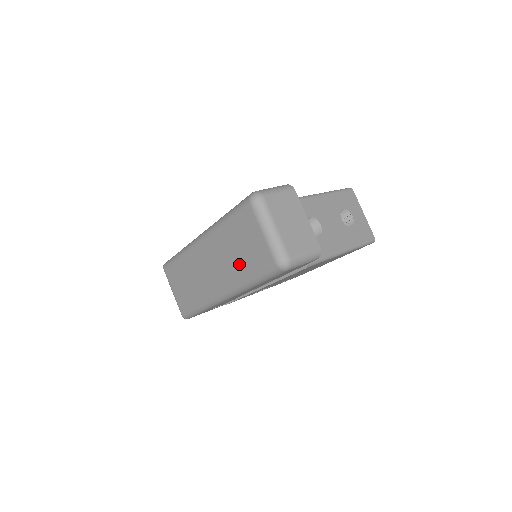
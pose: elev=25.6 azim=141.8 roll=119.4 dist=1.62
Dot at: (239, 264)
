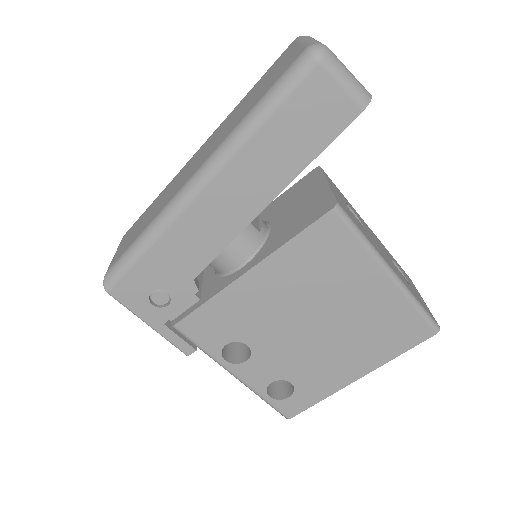
Dot at: (246, 109)
